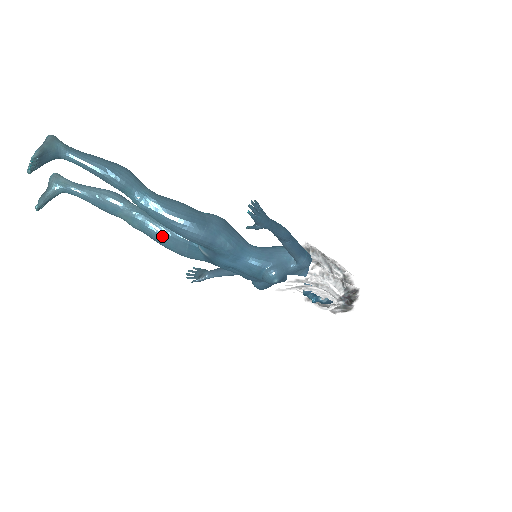
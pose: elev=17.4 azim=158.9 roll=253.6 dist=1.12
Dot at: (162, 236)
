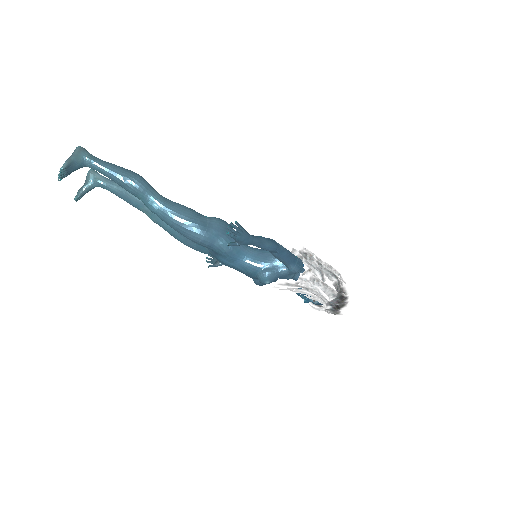
Dot at: (175, 231)
